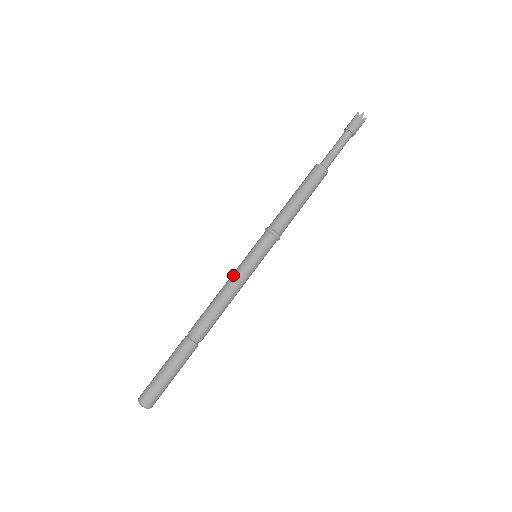
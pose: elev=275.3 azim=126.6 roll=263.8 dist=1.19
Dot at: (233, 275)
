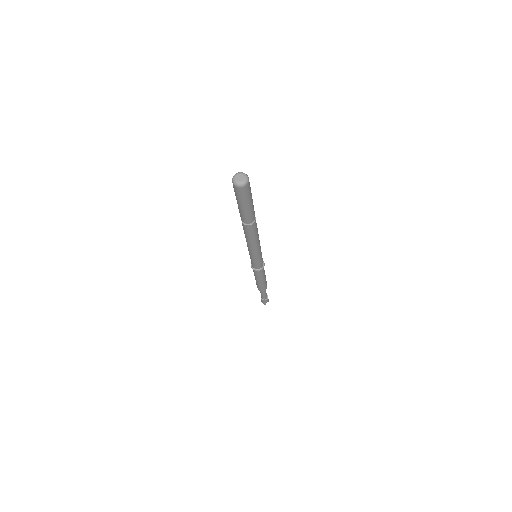
Dot at: occluded
